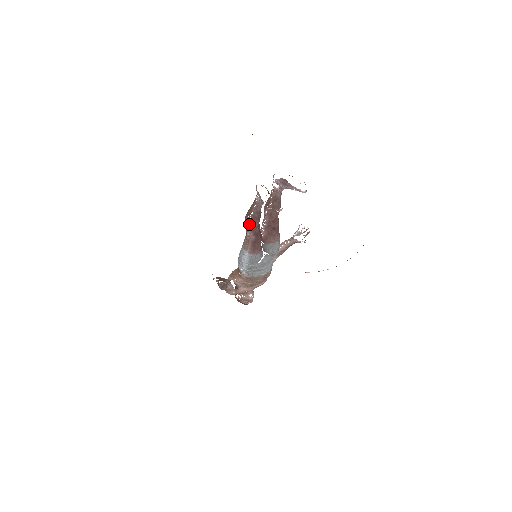
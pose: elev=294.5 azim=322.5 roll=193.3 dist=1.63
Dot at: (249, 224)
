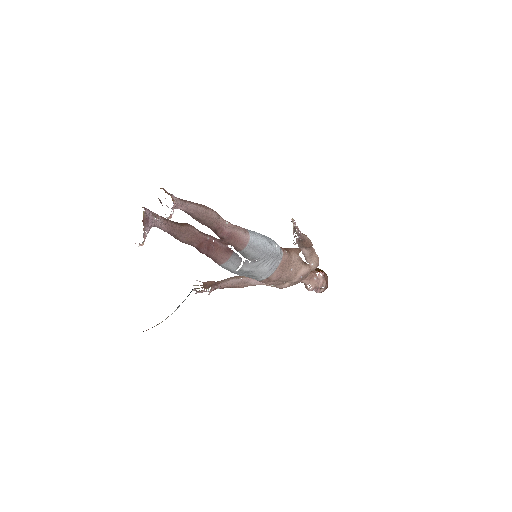
Dot at: occluded
